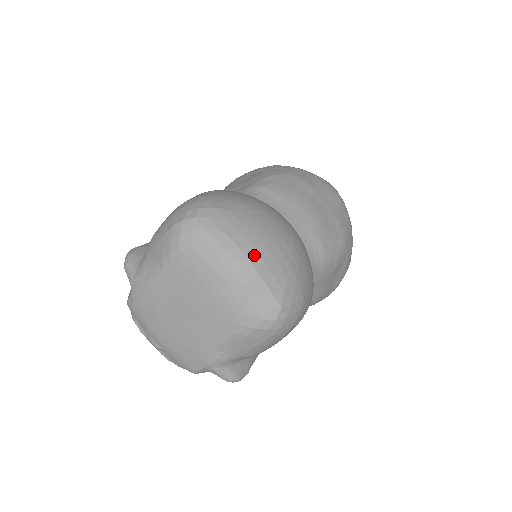
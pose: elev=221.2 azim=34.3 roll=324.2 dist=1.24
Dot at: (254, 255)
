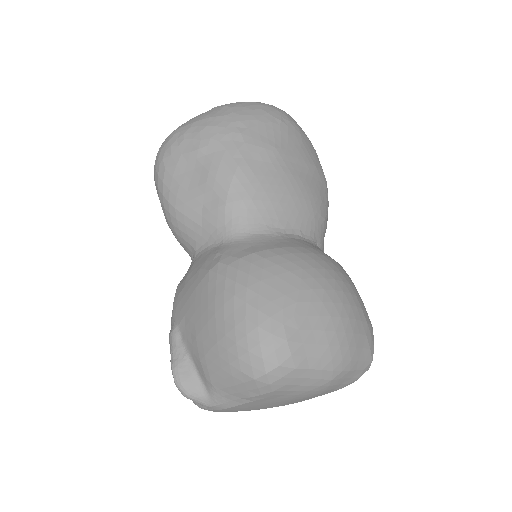
Dot at: (344, 352)
